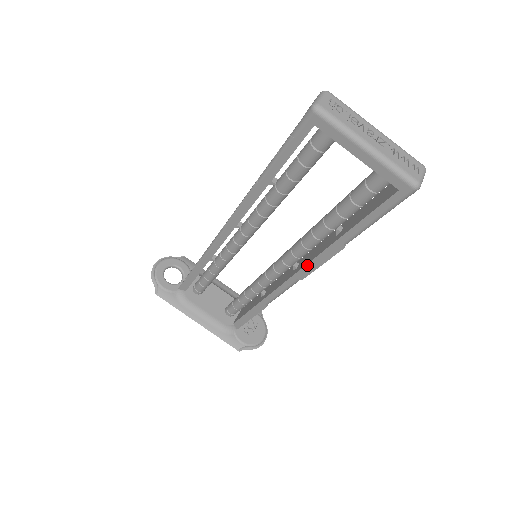
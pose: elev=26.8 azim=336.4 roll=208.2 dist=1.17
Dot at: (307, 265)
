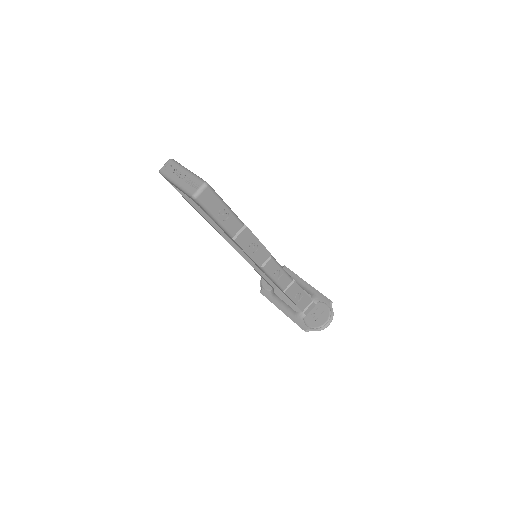
Dot at: (248, 256)
